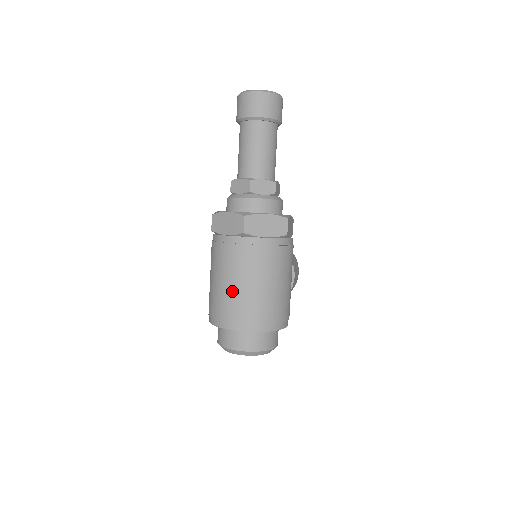
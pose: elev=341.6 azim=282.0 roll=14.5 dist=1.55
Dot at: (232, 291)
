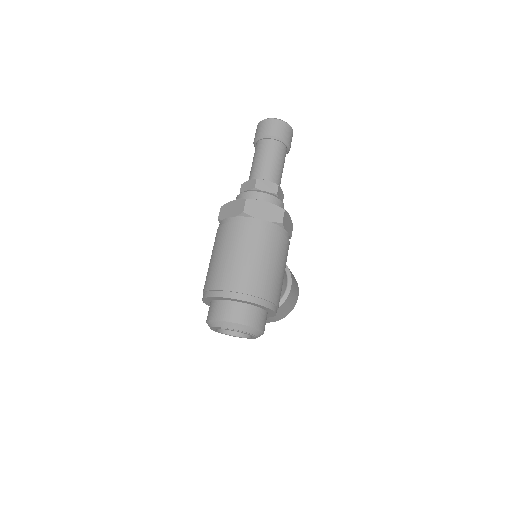
Dot at: (226, 262)
